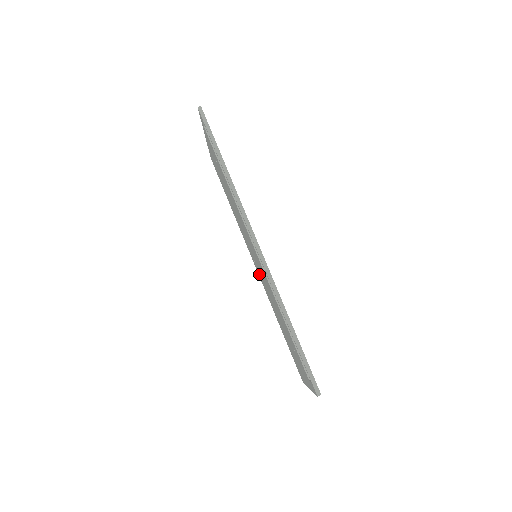
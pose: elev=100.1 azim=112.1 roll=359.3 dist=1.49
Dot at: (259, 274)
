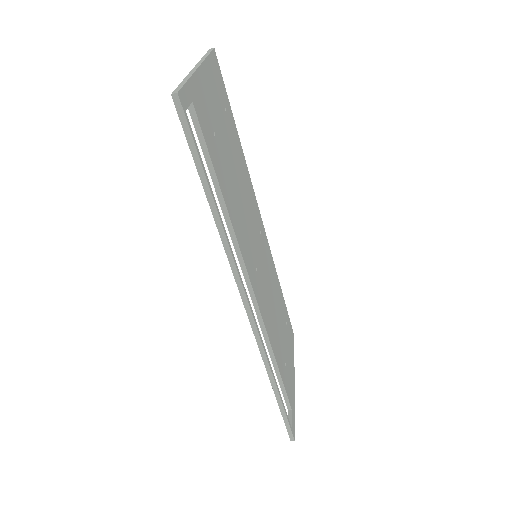
Dot at: occluded
